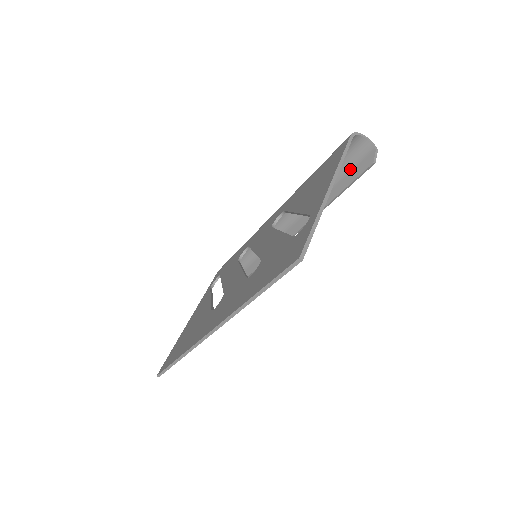
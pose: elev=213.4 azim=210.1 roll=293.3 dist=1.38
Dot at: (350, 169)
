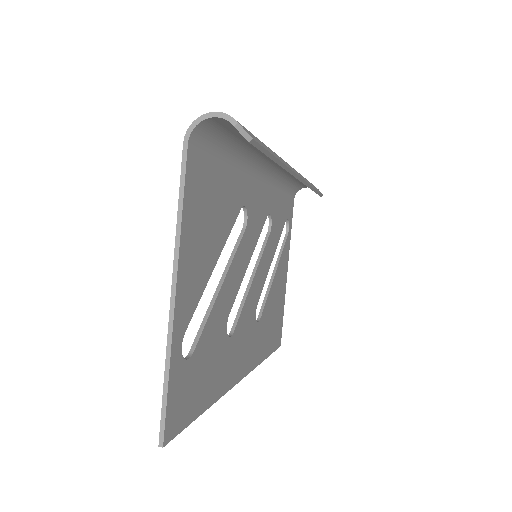
Dot at: occluded
